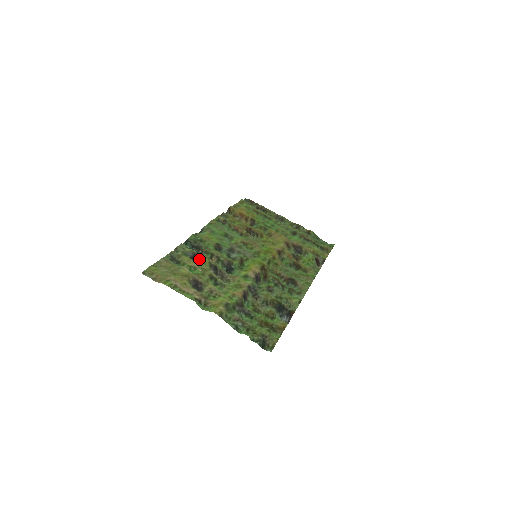
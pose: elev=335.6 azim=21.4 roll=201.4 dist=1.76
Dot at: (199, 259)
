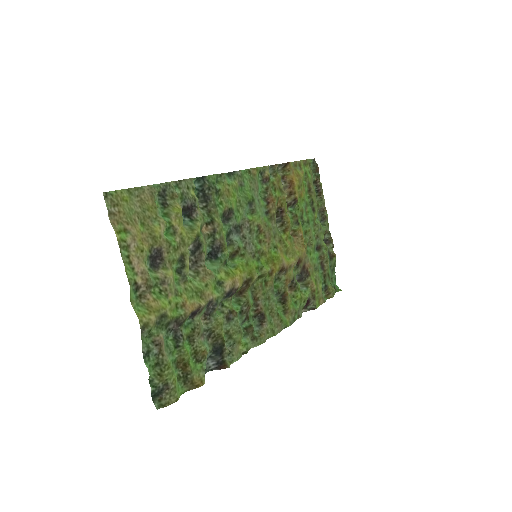
Dot at: (193, 217)
